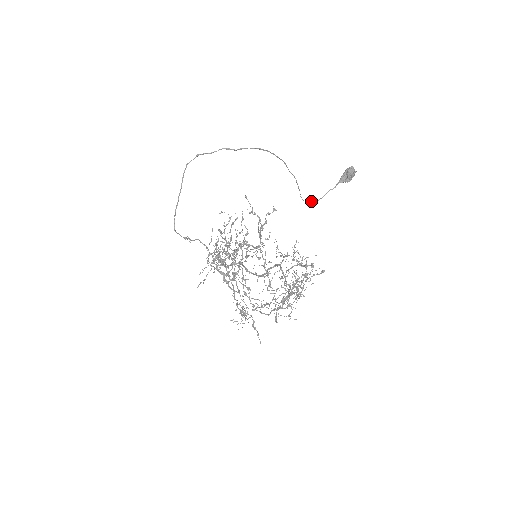
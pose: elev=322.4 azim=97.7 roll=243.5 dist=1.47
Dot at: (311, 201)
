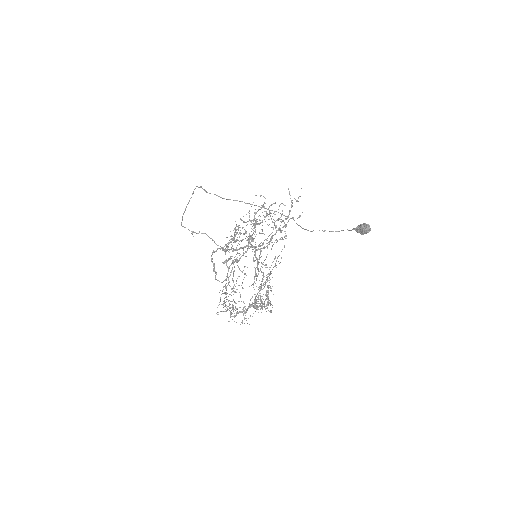
Dot at: occluded
